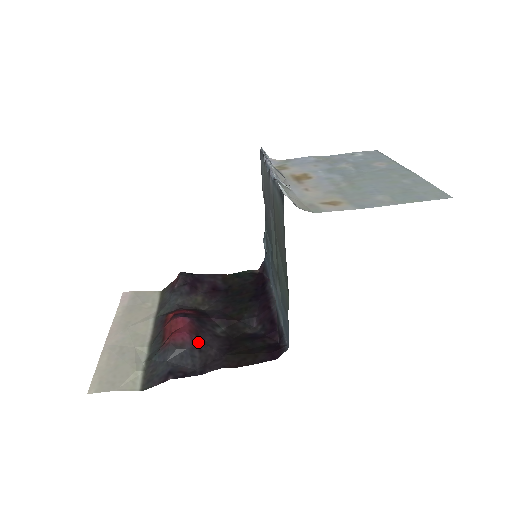
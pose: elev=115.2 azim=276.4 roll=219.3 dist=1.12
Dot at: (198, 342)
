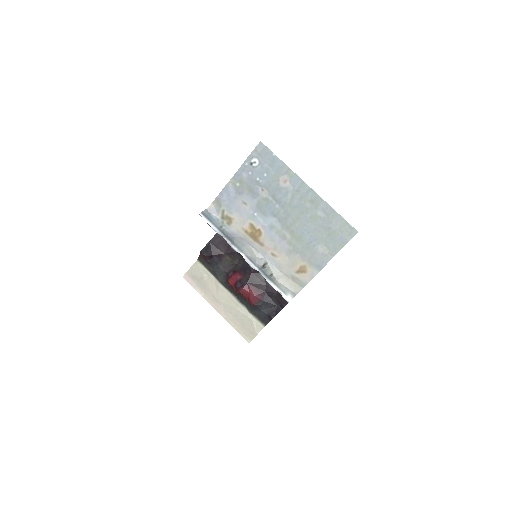
Dot at: (264, 293)
